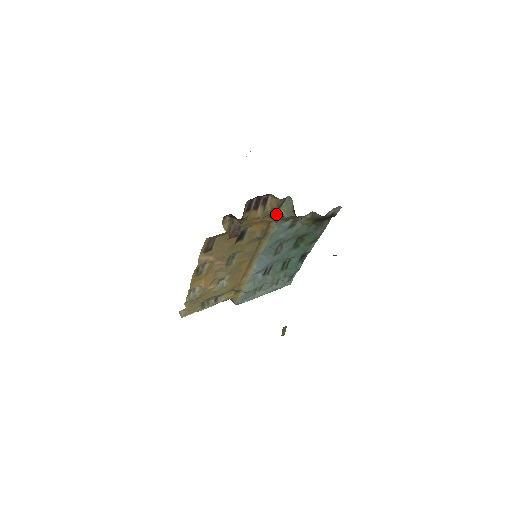
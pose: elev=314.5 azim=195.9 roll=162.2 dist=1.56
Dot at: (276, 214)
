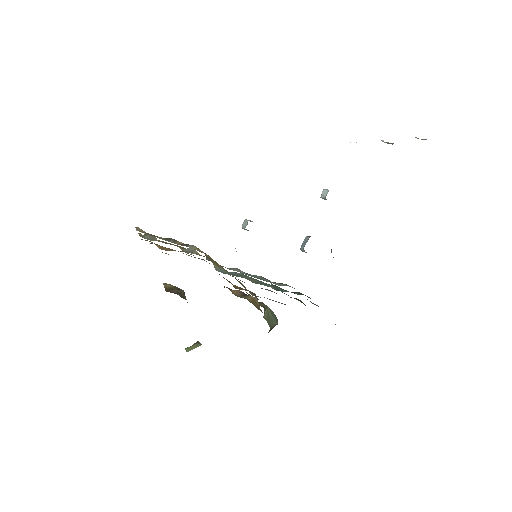
Dot at: (260, 302)
